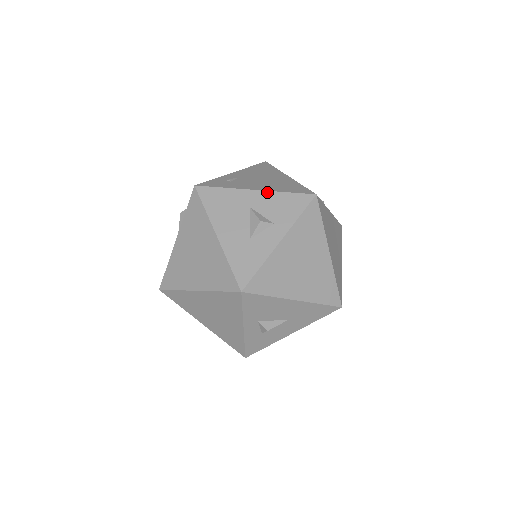
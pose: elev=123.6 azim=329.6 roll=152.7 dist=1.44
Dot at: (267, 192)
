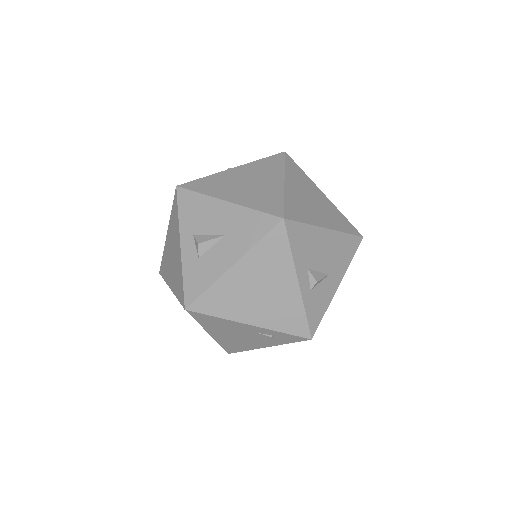
Dot at: occluded
